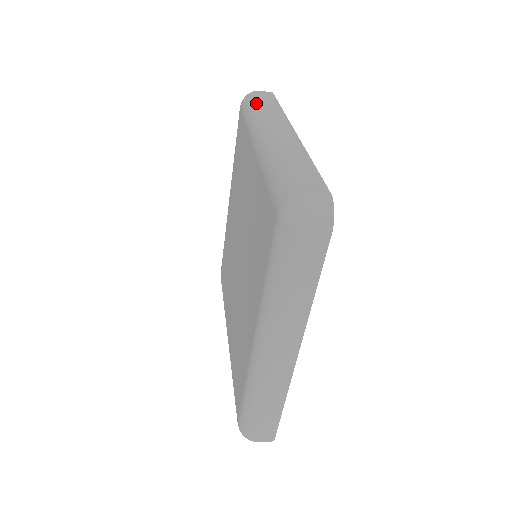
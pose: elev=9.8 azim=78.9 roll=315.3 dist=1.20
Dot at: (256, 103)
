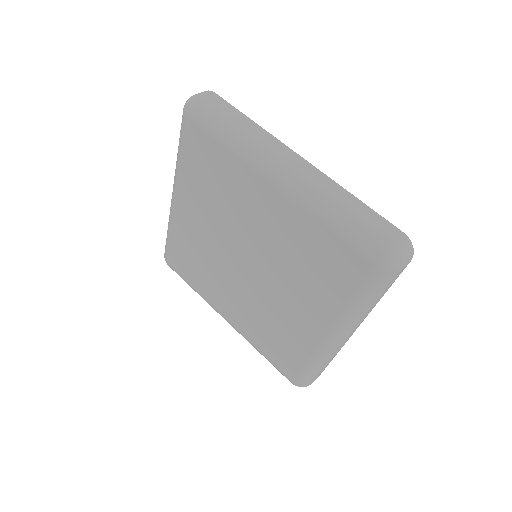
Dot at: (224, 121)
